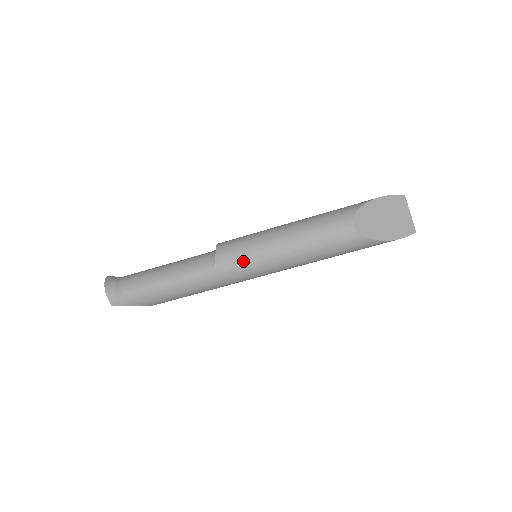
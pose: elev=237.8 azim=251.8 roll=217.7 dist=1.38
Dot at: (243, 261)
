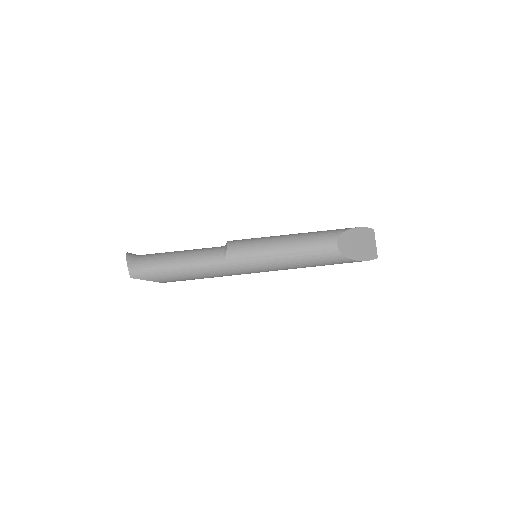
Dot at: (248, 258)
